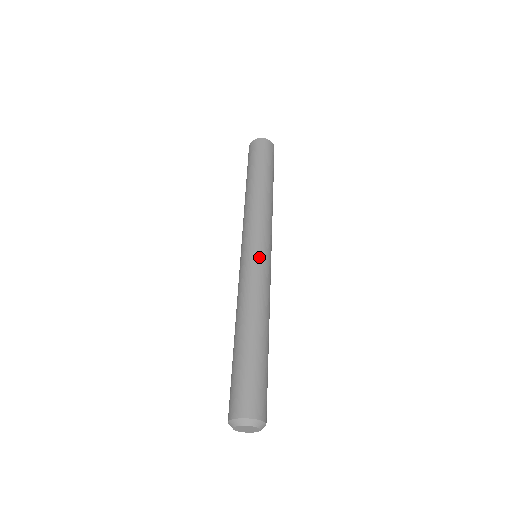
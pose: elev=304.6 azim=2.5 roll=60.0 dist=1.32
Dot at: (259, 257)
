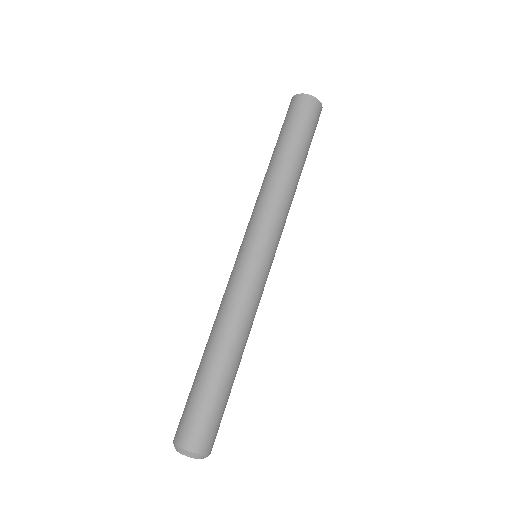
Dot at: (259, 266)
